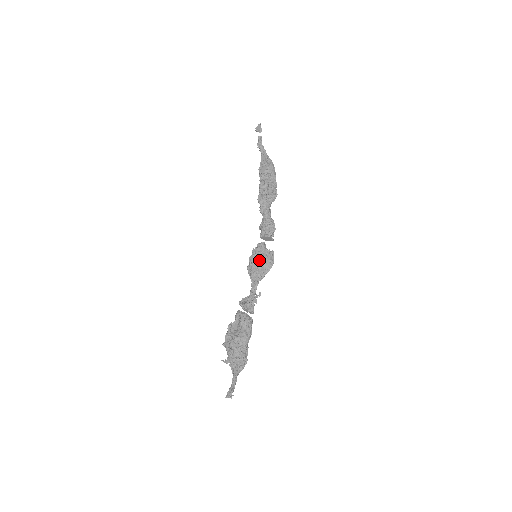
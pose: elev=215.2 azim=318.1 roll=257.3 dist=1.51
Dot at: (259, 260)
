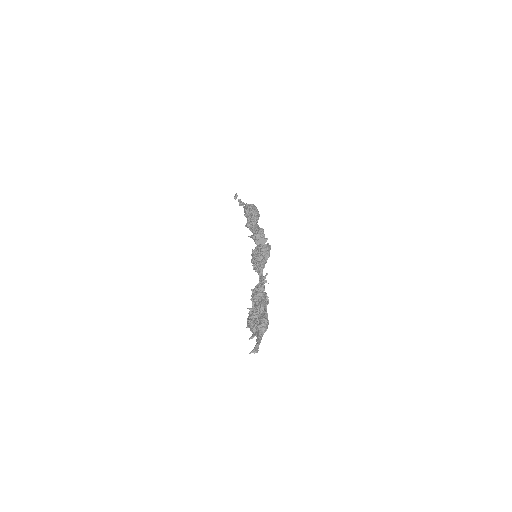
Dot at: (257, 255)
